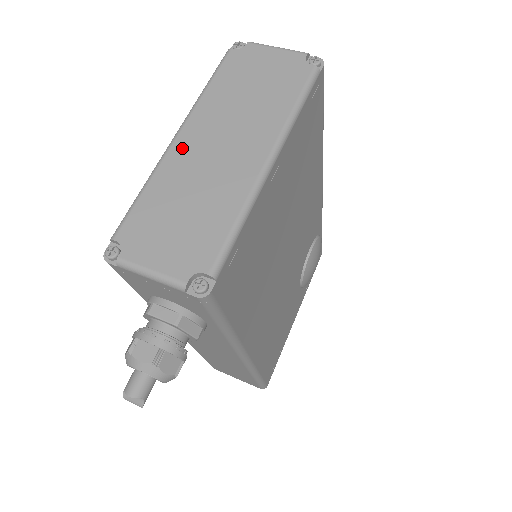
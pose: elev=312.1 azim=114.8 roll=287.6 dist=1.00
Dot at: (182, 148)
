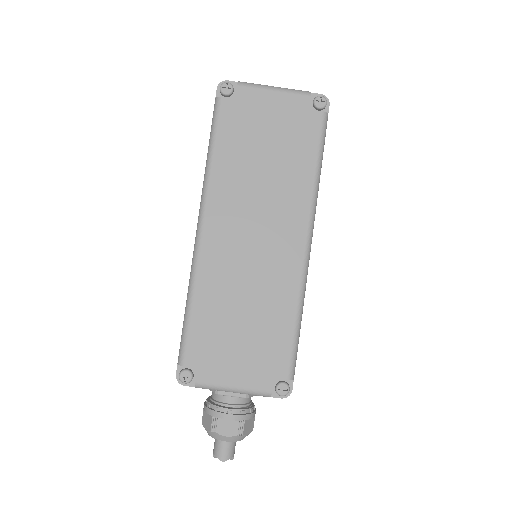
Dot at: (213, 246)
